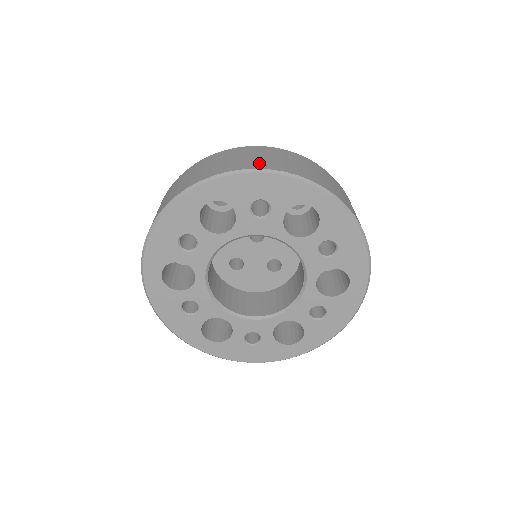
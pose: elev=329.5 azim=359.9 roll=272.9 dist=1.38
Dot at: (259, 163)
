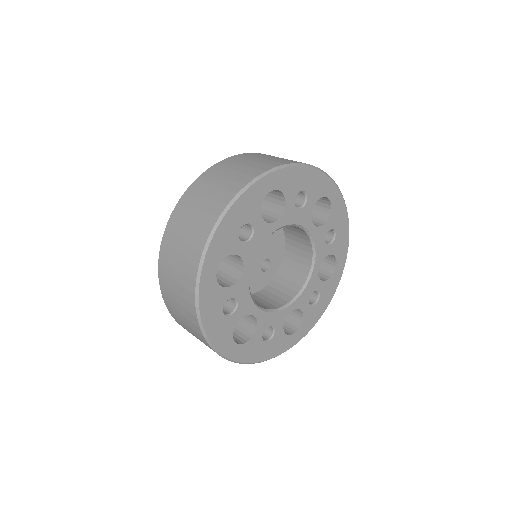
Dot at: (296, 161)
